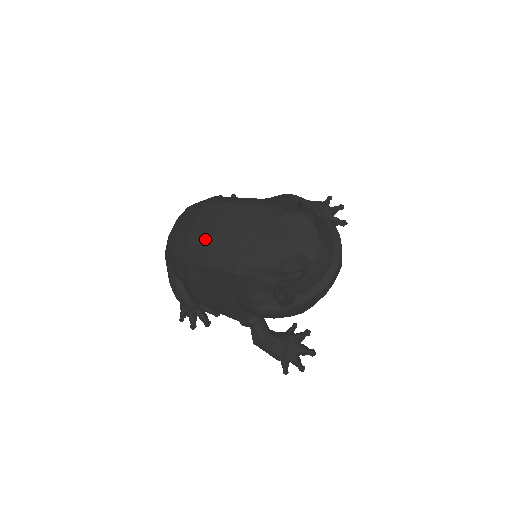
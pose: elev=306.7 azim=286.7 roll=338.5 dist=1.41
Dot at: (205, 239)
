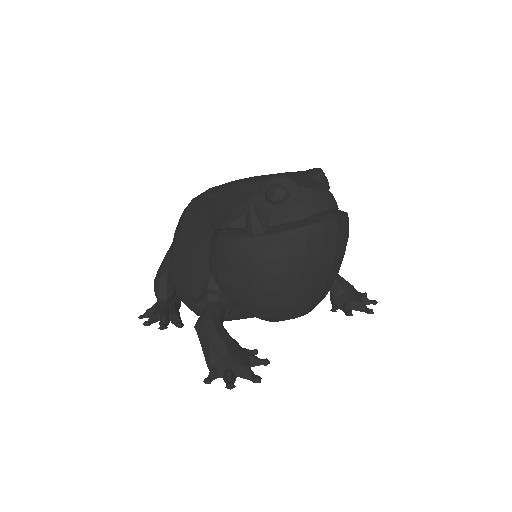
Dot at: occluded
